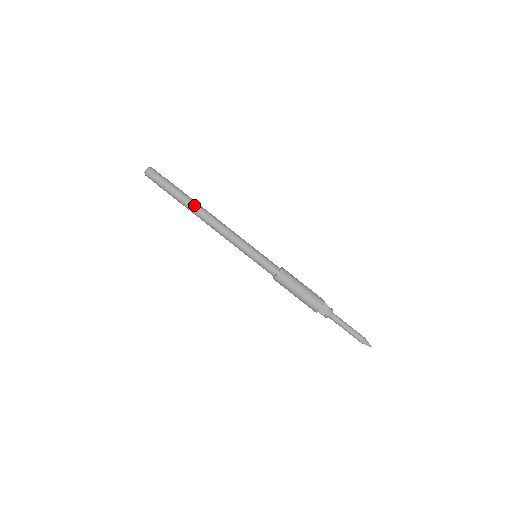
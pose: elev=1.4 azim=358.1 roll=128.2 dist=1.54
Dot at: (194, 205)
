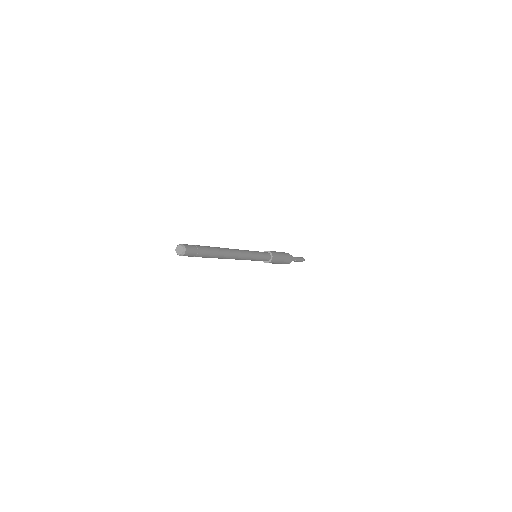
Dot at: (222, 254)
